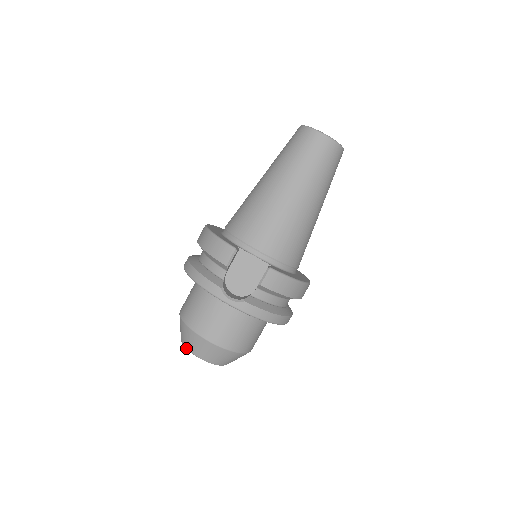
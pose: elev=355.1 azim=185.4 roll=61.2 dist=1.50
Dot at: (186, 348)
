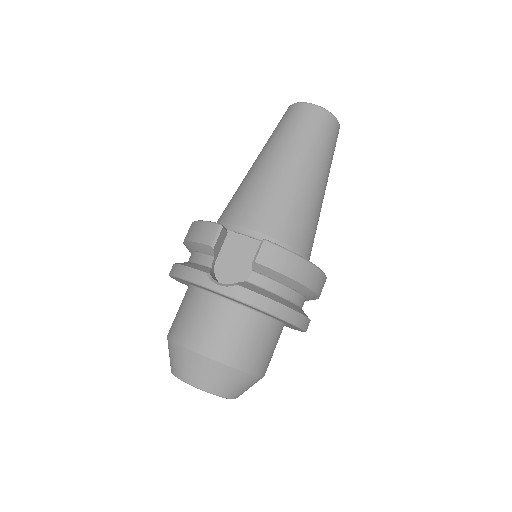
Dot at: (175, 376)
